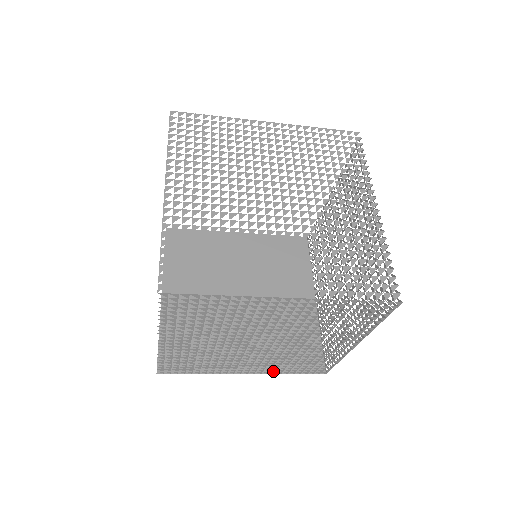
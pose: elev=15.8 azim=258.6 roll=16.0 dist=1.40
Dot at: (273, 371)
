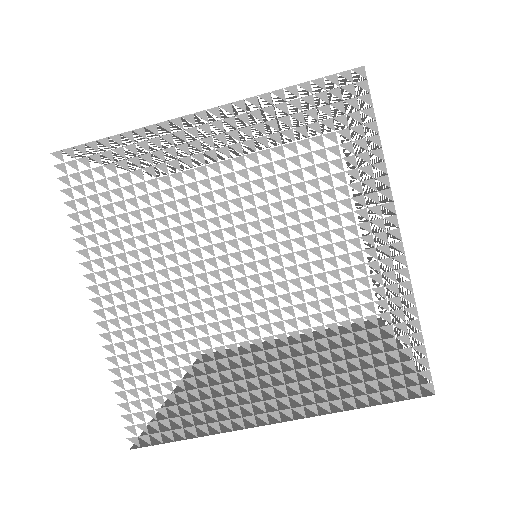
Dot at: (329, 411)
